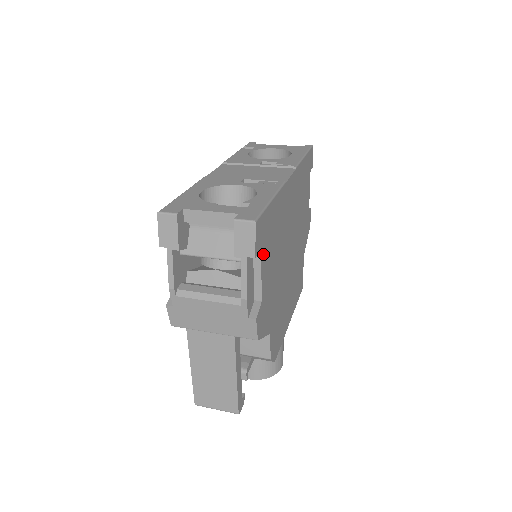
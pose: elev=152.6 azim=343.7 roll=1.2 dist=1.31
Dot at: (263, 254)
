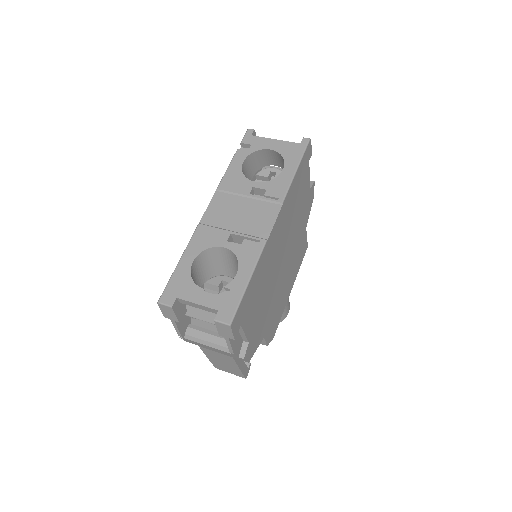
Dot at: (244, 322)
